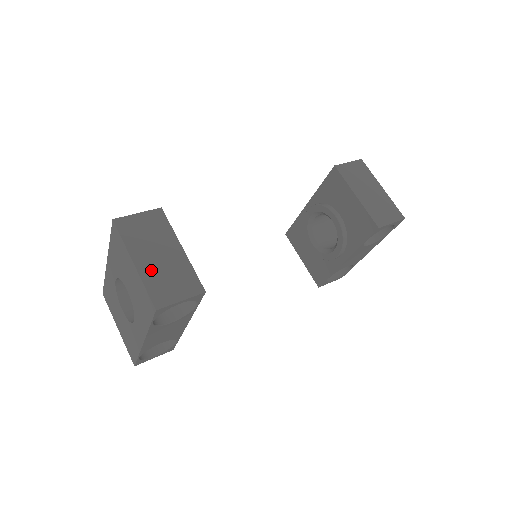
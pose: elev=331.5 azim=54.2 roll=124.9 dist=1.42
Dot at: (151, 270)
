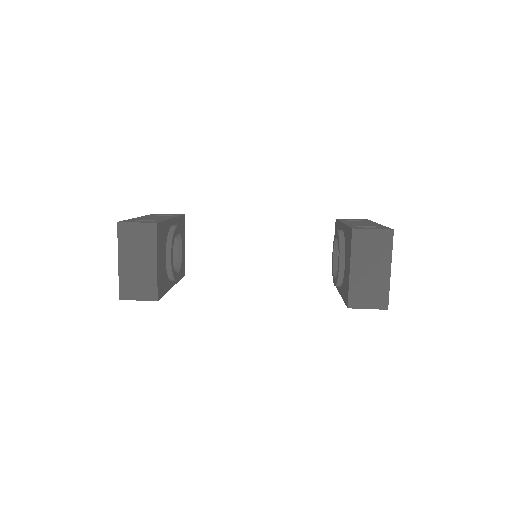
Dot at: (128, 271)
